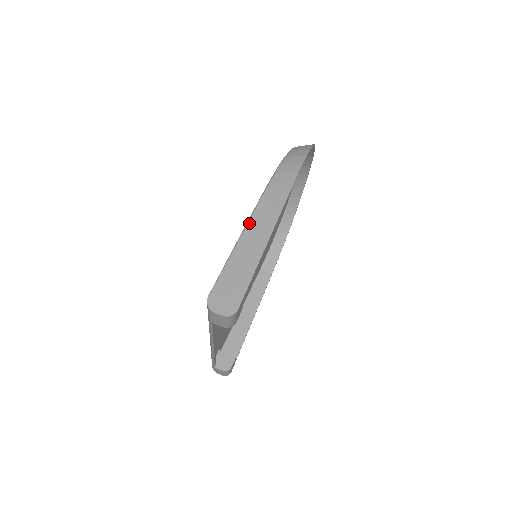
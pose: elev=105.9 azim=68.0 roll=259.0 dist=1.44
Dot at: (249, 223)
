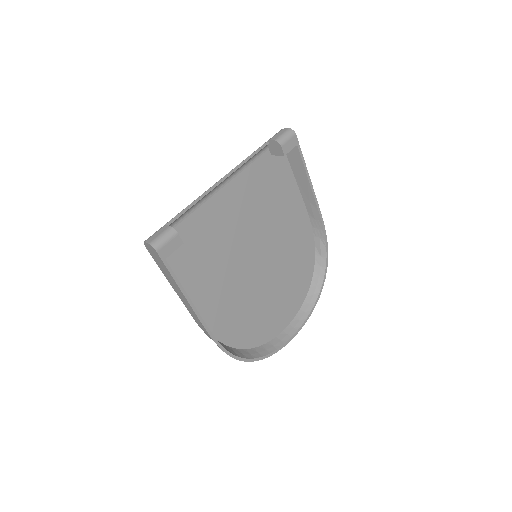
Dot at: (300, 187)
